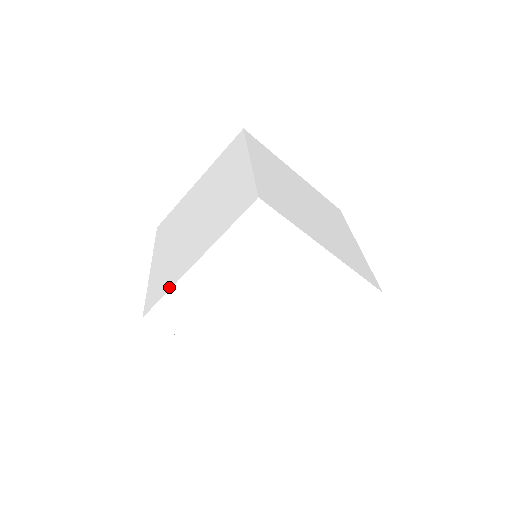
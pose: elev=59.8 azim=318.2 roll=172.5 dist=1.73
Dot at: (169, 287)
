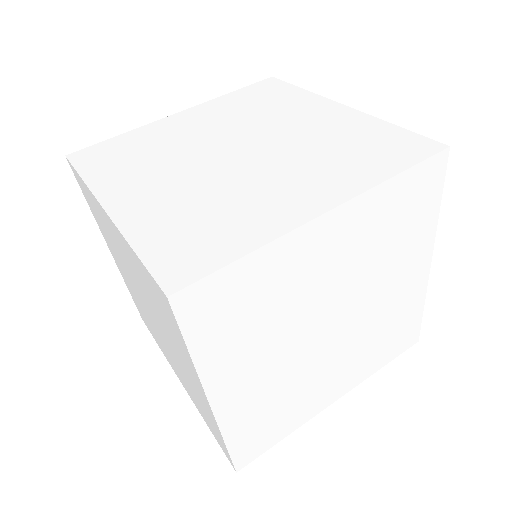
Dot at: occluded
